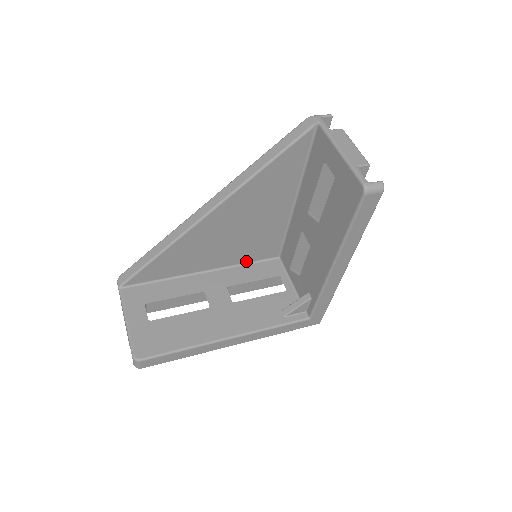
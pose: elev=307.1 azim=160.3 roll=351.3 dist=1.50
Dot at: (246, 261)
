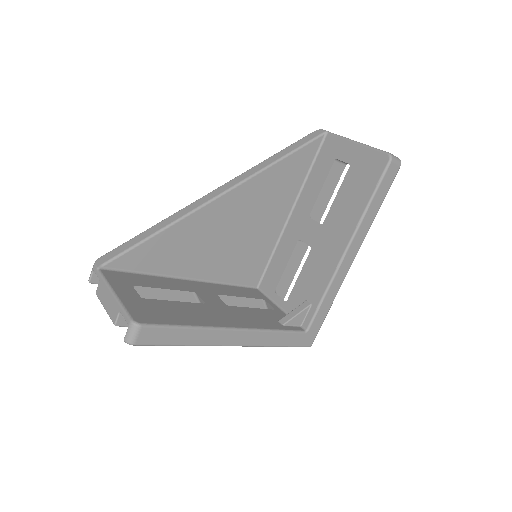
Dot at: (229, 281)
